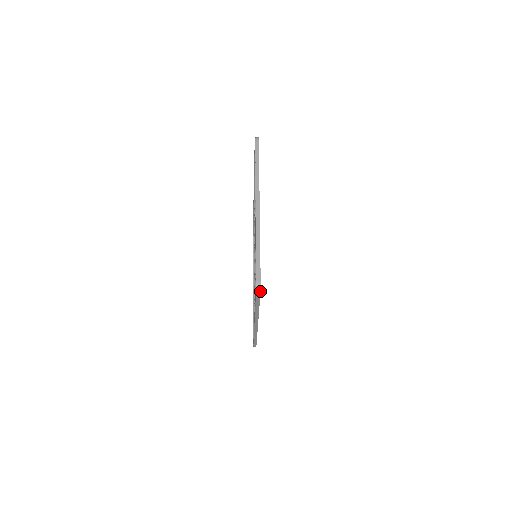
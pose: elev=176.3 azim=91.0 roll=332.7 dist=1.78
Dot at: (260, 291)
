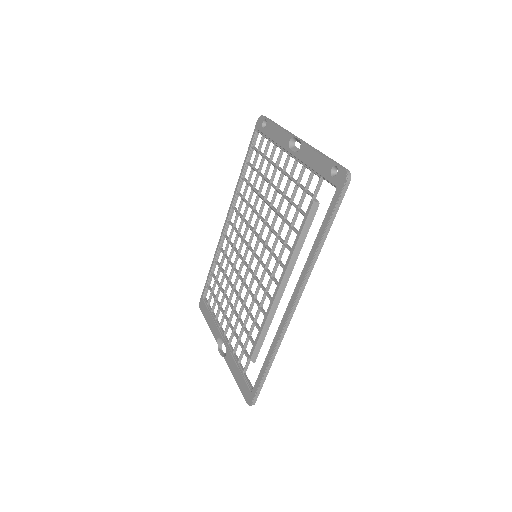
Dot at: (350, 180)
